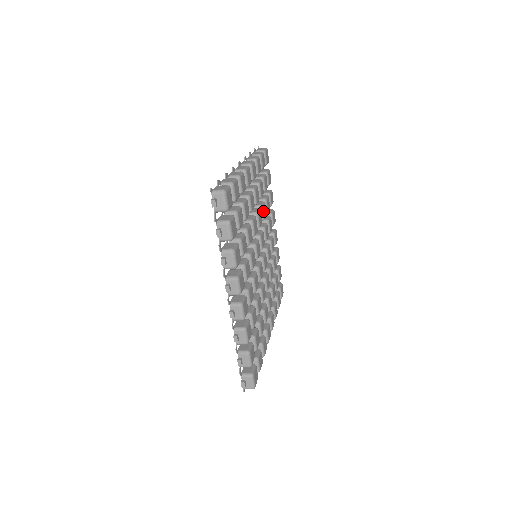
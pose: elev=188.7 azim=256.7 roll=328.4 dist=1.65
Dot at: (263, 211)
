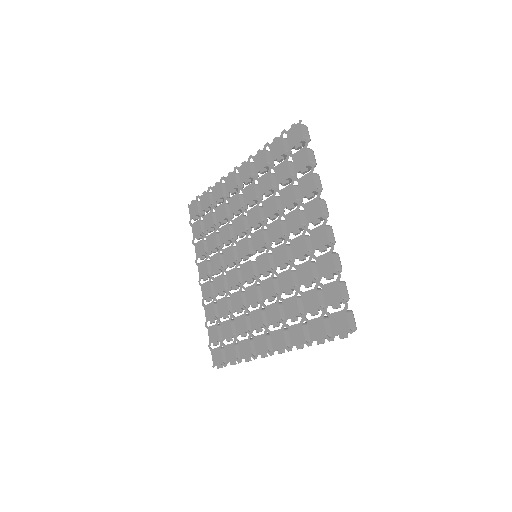
Dot at: occluded
